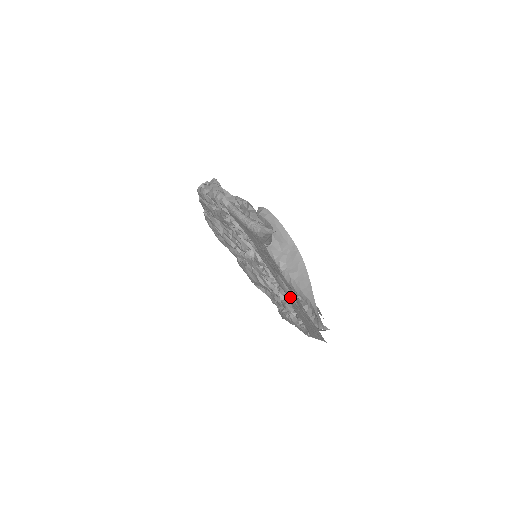
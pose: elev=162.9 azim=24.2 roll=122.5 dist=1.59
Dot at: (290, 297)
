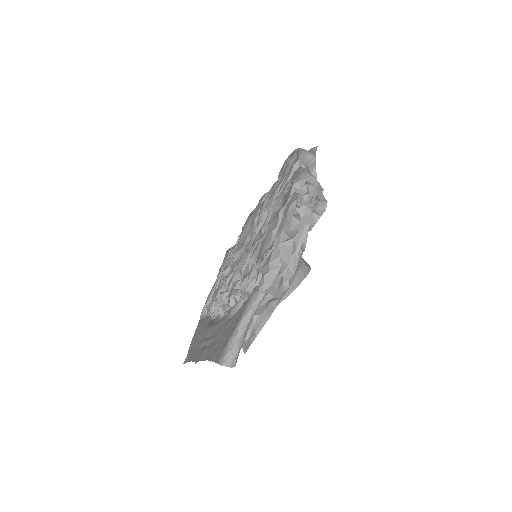
Dot at: (206, 334)
